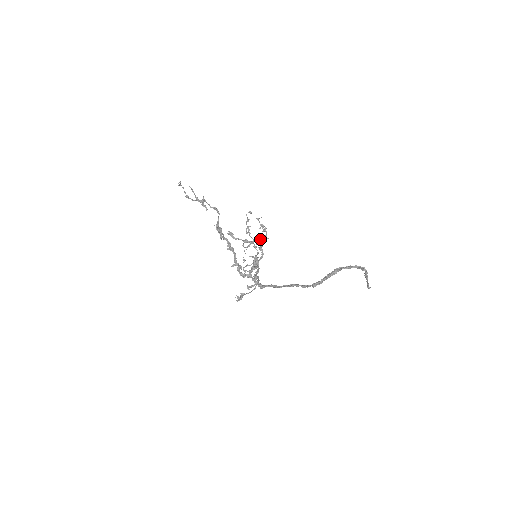
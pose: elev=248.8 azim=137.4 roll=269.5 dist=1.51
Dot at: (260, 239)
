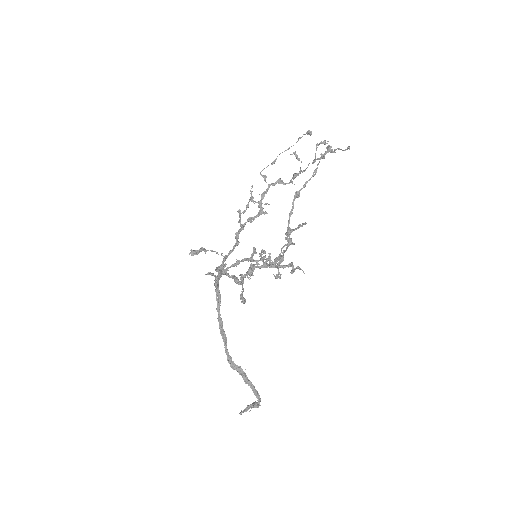
Dot at: (273, 274)
